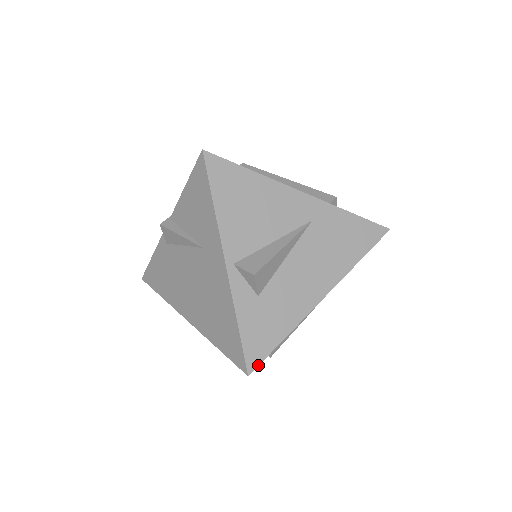
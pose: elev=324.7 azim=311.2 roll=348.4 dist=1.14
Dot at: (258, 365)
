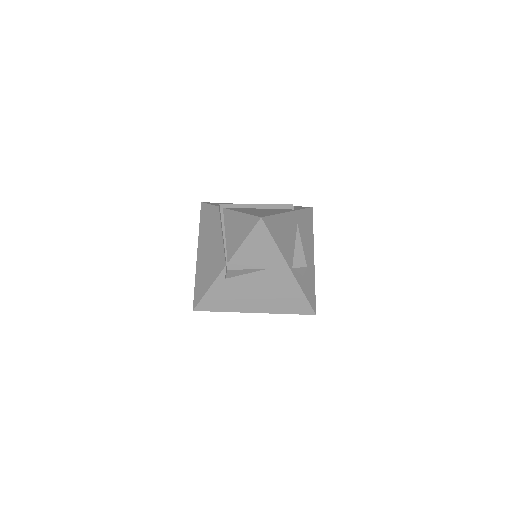
Dot at: occluded
